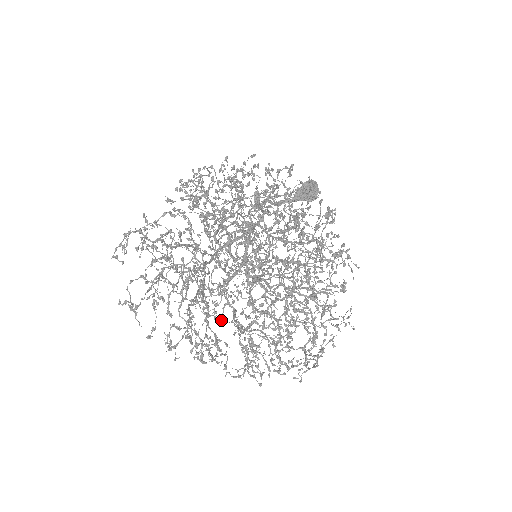
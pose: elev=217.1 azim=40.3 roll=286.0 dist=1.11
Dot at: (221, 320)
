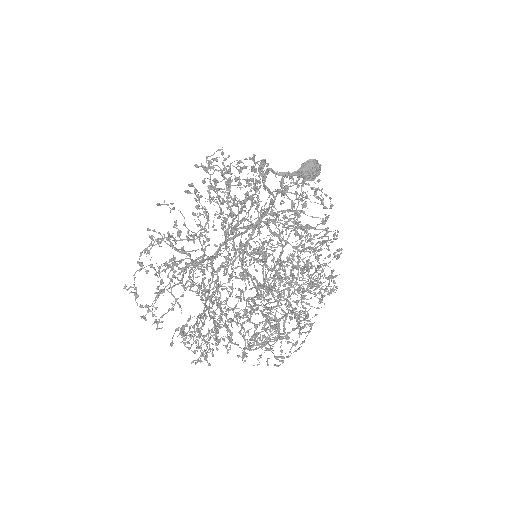
Dot at: occluded
